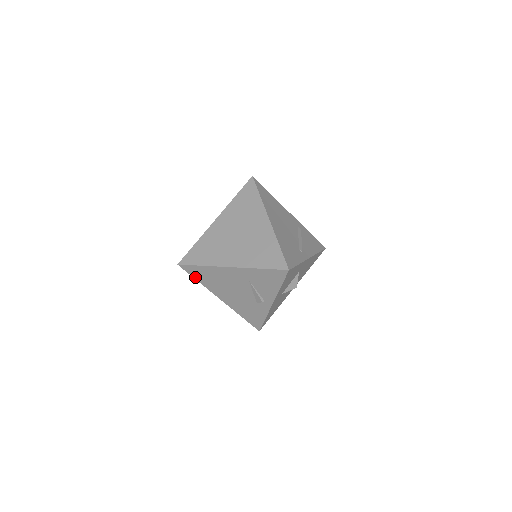
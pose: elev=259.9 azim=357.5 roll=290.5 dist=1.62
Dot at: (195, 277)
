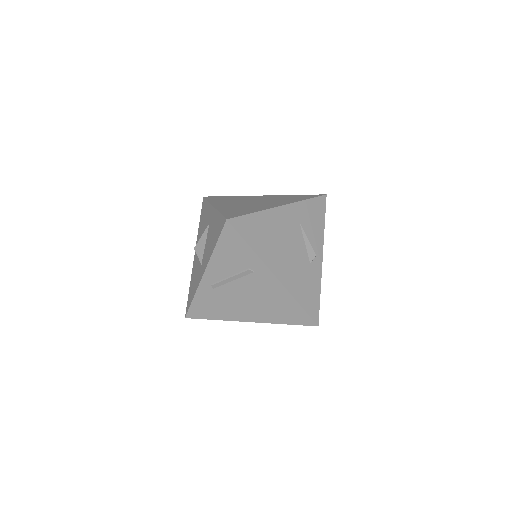
Dot at: (247, 239)
